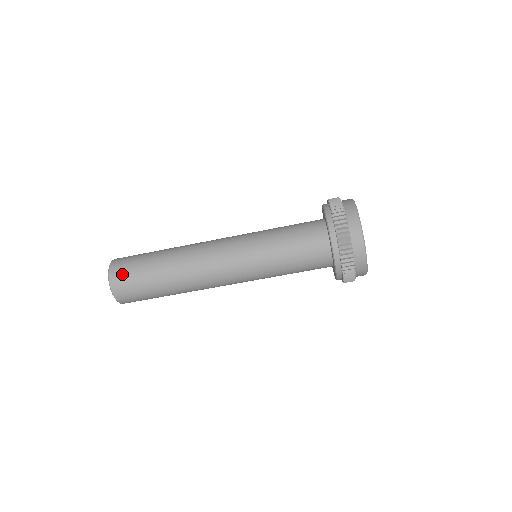
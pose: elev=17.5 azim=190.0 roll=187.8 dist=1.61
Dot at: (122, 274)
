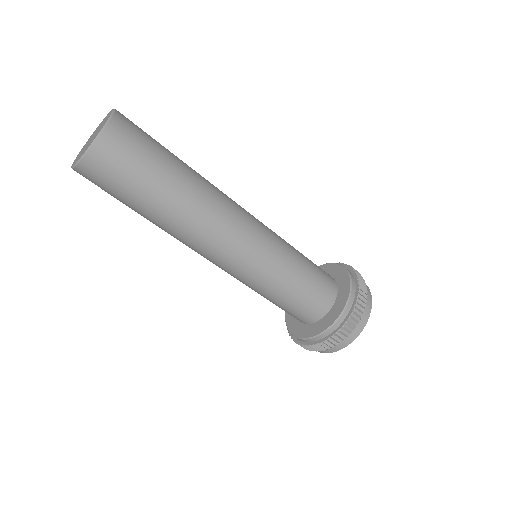
Dot at: (103, 172)
